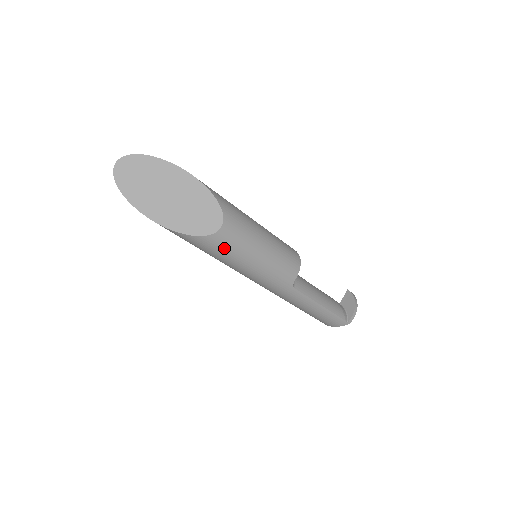
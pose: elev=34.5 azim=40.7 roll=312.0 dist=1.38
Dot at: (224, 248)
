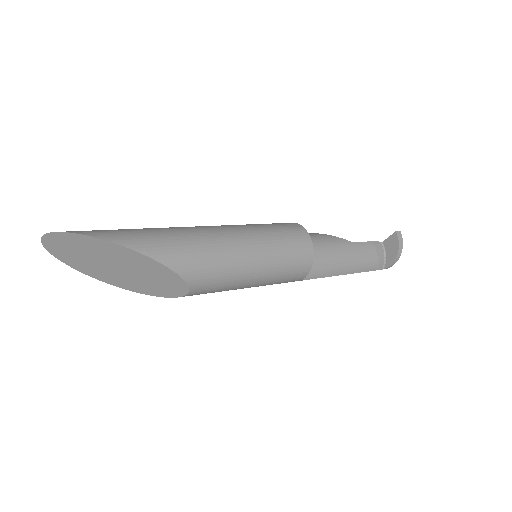
Dot at: occluded
